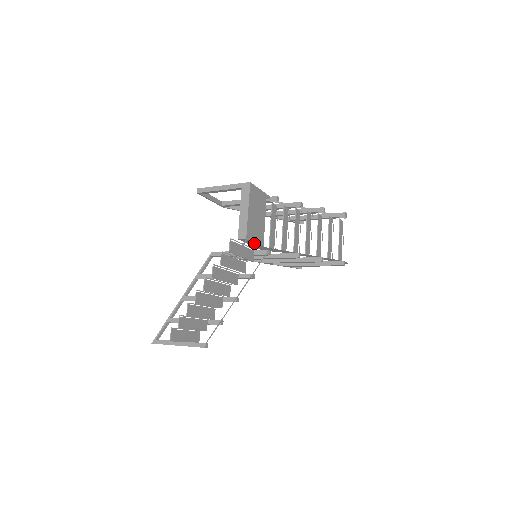
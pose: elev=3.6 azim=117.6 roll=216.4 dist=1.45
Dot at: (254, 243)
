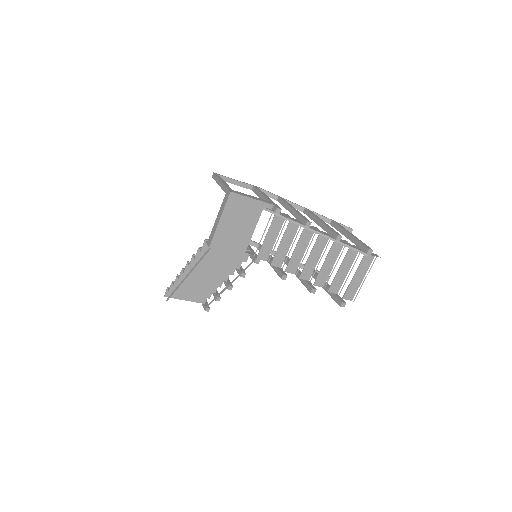
Dot at: (228, 251)
